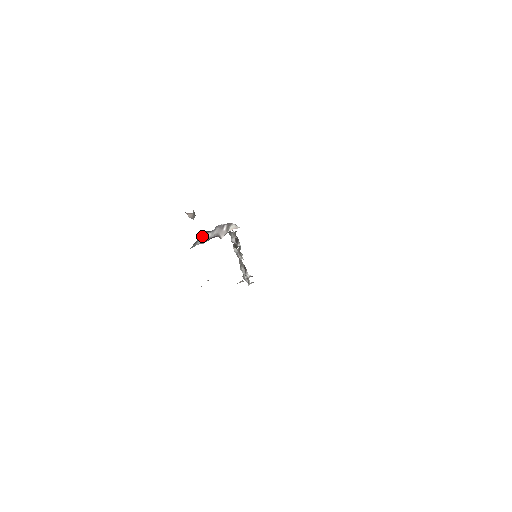
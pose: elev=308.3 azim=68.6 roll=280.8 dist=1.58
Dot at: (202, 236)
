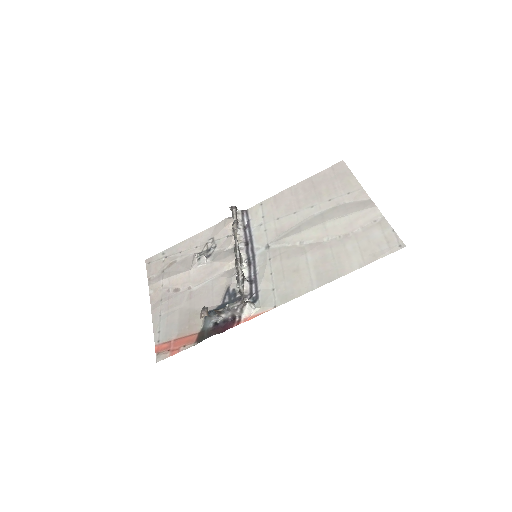
Dot at: (215, 312)
